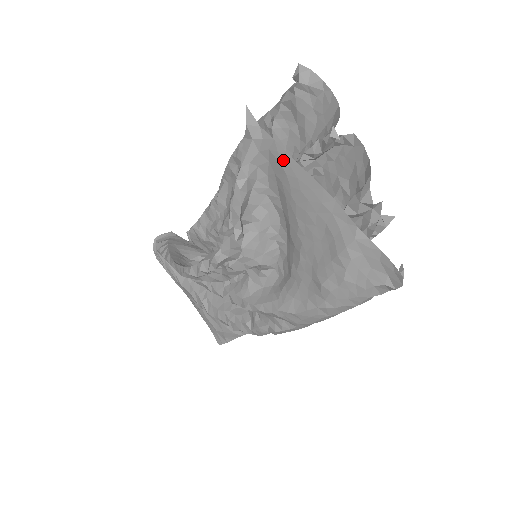
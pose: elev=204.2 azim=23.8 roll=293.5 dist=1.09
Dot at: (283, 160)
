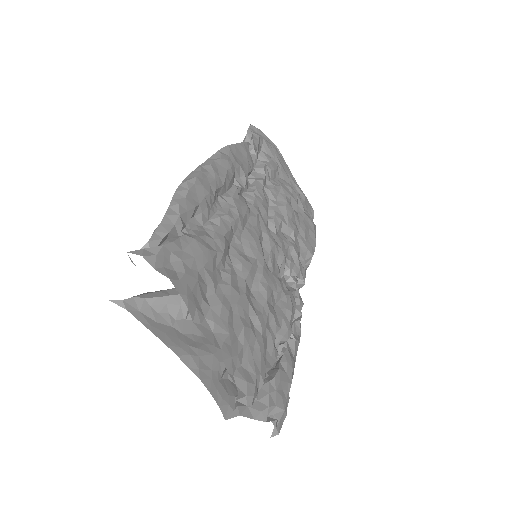
Dot at: occluded
